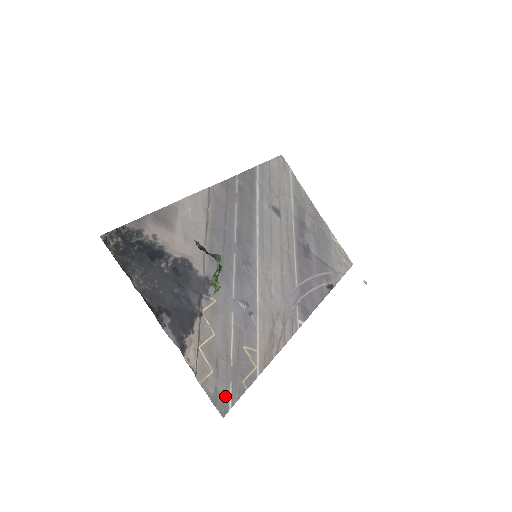
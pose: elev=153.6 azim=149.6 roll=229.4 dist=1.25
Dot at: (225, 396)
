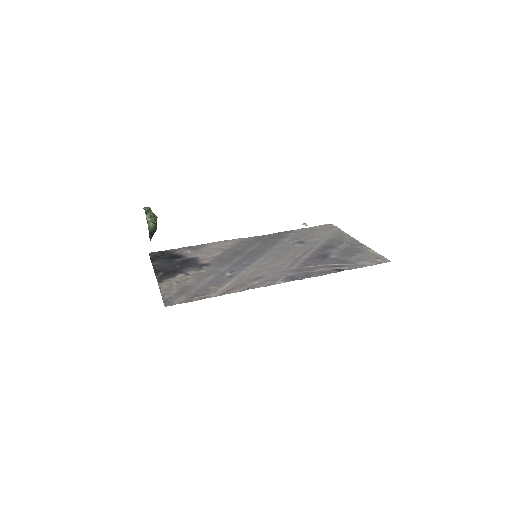
Dot at: (175, 300)
